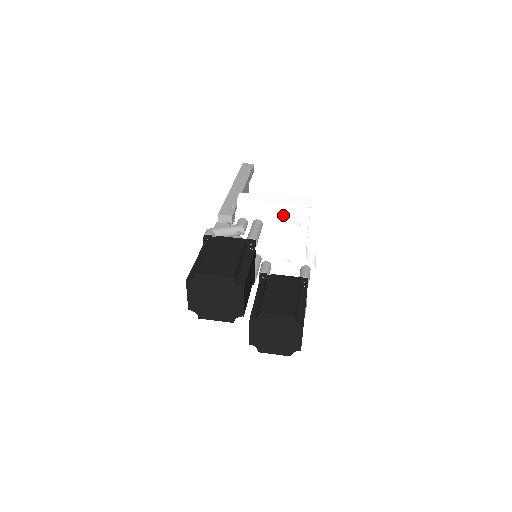
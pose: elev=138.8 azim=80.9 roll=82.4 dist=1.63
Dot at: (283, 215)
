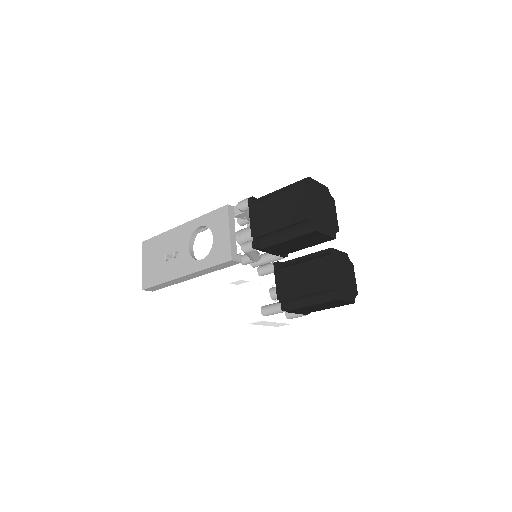
Dot at: occluded
